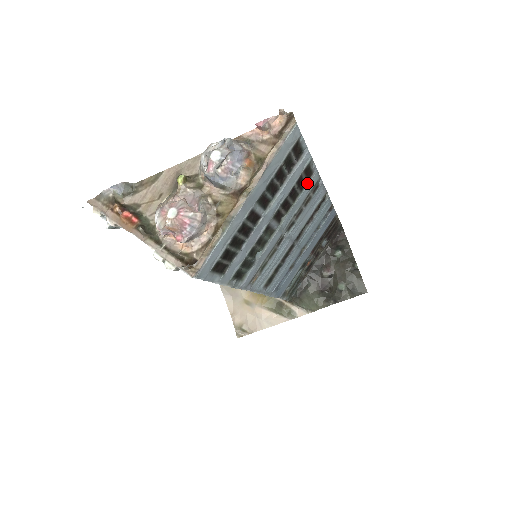
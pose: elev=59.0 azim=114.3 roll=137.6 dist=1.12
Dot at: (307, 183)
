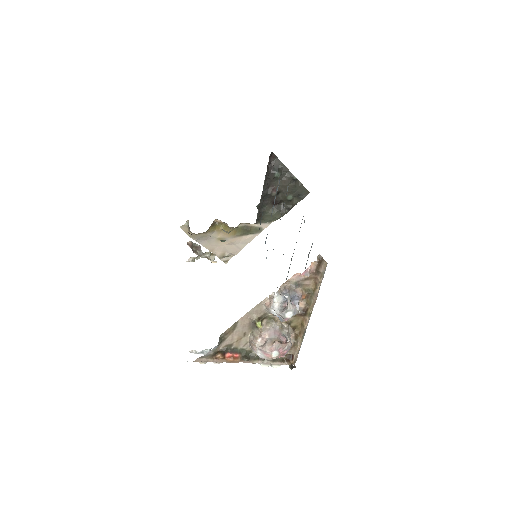
Dot at: occluded
